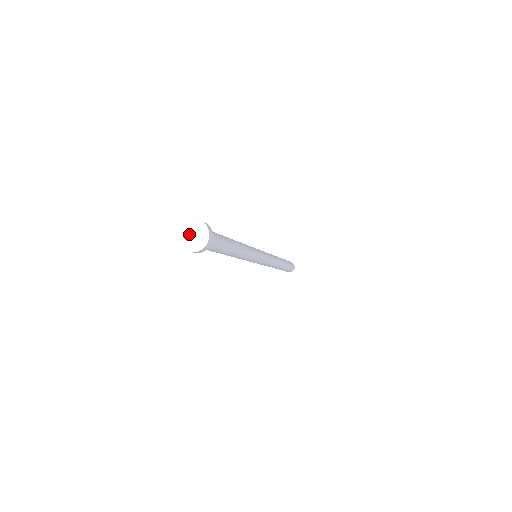
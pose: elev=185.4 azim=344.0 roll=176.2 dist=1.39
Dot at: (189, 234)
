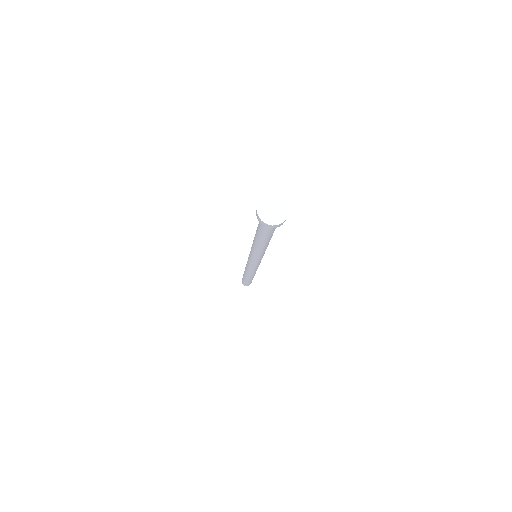
Dot at: (272, 205)
